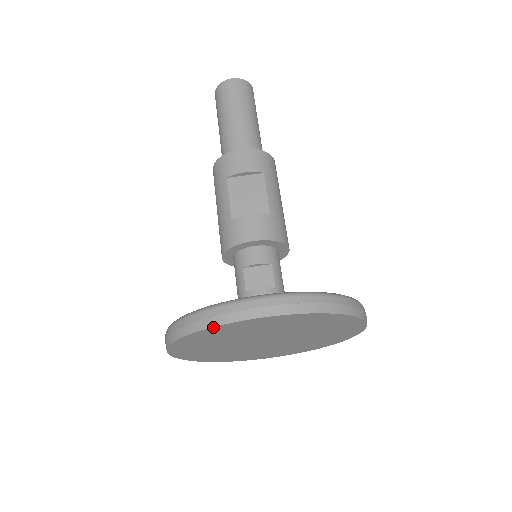
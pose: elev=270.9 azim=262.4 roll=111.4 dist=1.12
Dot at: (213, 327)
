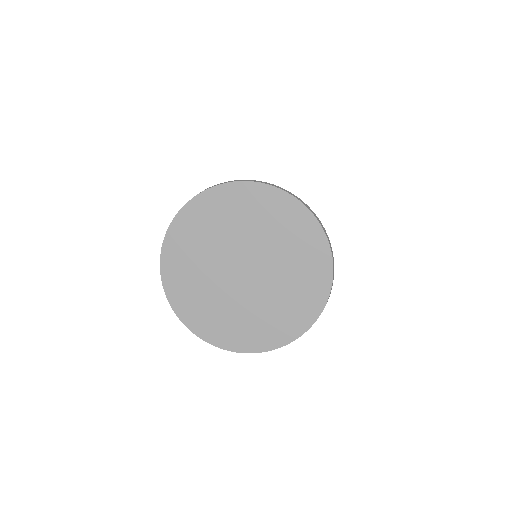
Dot at: (218, 186)
